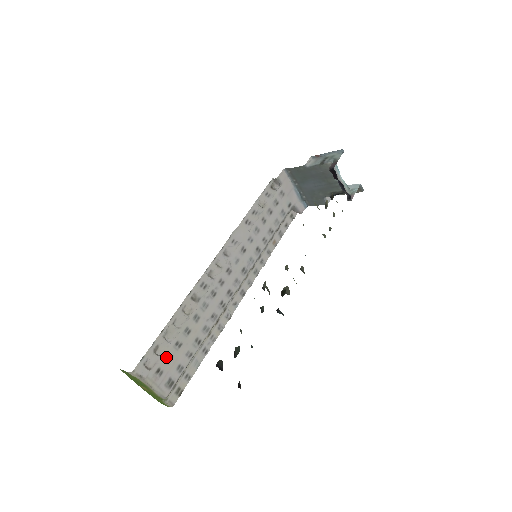
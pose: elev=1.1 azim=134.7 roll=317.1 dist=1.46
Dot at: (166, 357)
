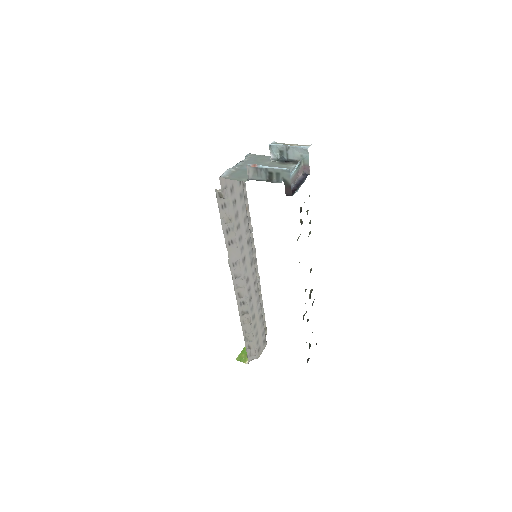
Dot at: (257, 344)
